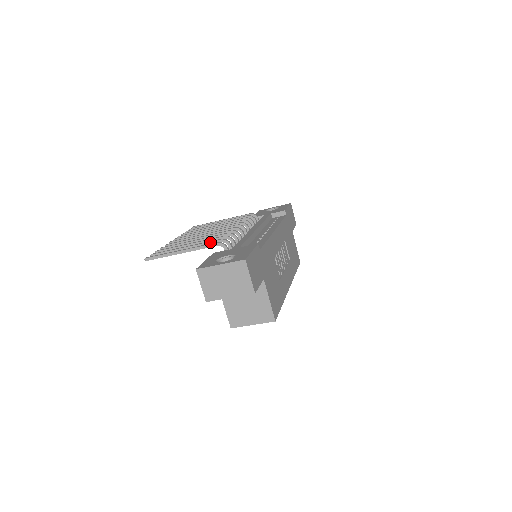
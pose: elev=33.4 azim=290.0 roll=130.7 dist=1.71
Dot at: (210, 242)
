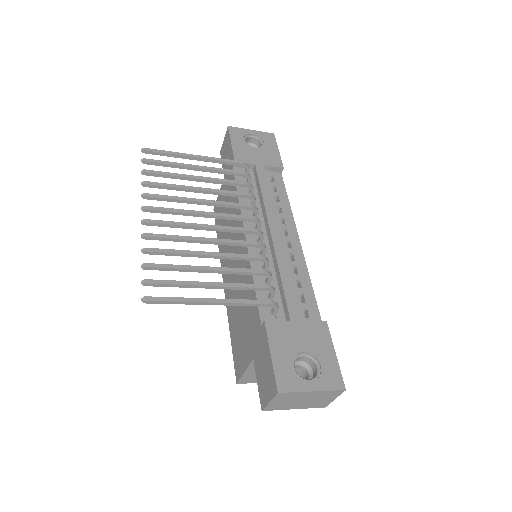
Dot at: (251, 288)
